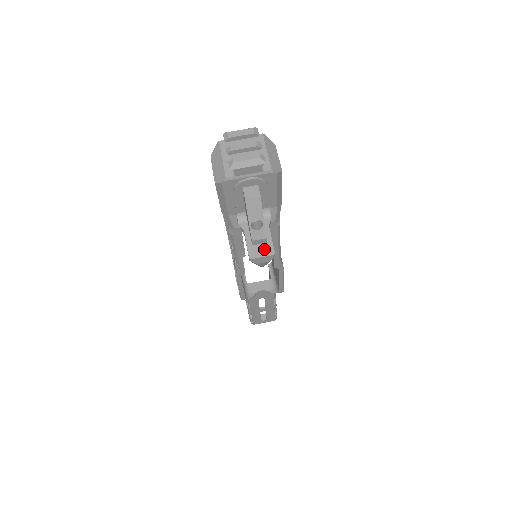
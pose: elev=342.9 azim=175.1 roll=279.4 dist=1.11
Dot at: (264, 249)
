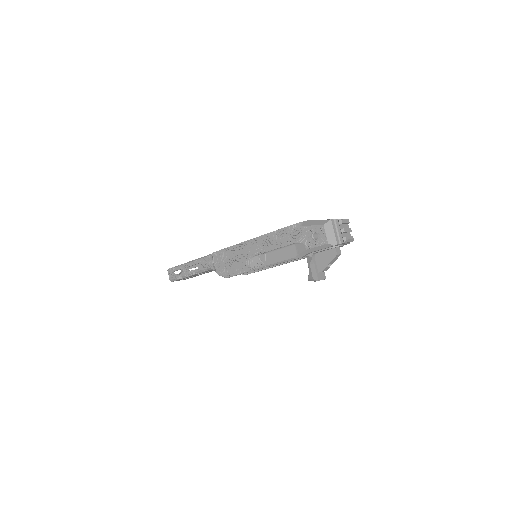
Dot at: (322, 275)
